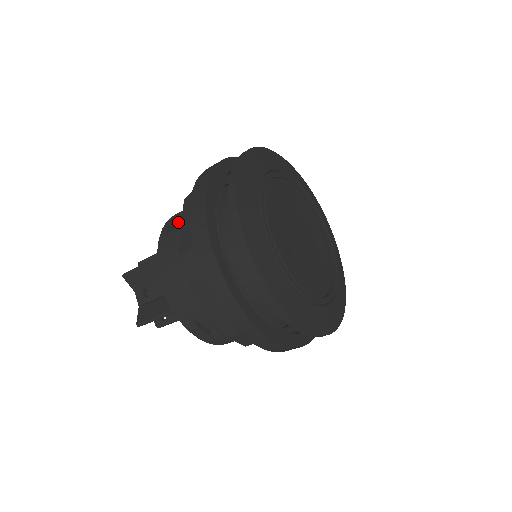
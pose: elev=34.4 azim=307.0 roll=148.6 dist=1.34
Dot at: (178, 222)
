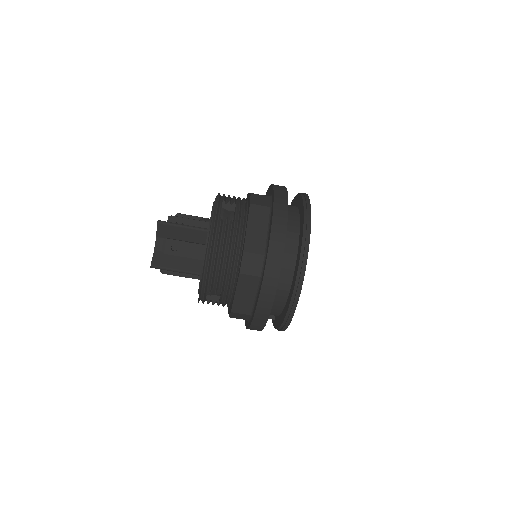
Dot at: (223, 207)
